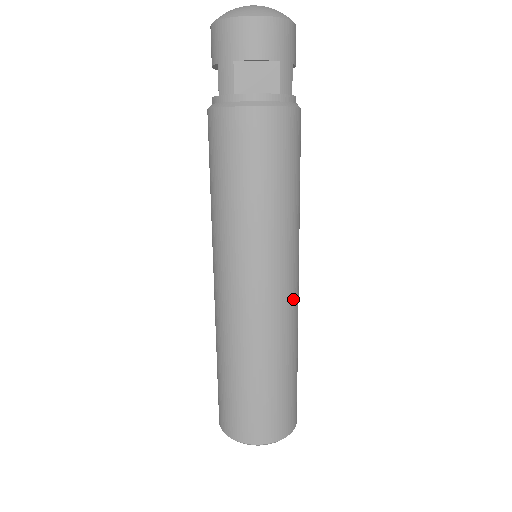
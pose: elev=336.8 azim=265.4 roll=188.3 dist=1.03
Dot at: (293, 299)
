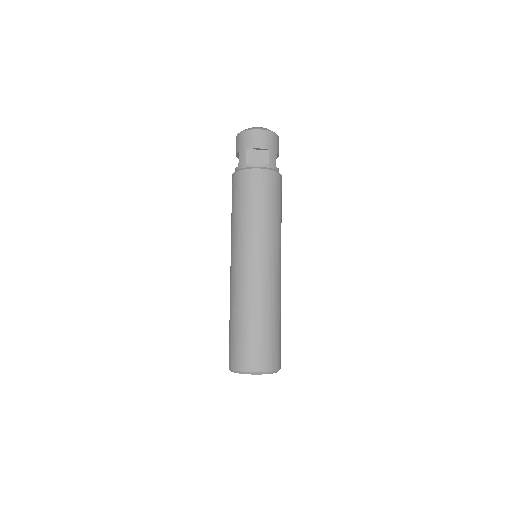
Dot at: (277, 277)
